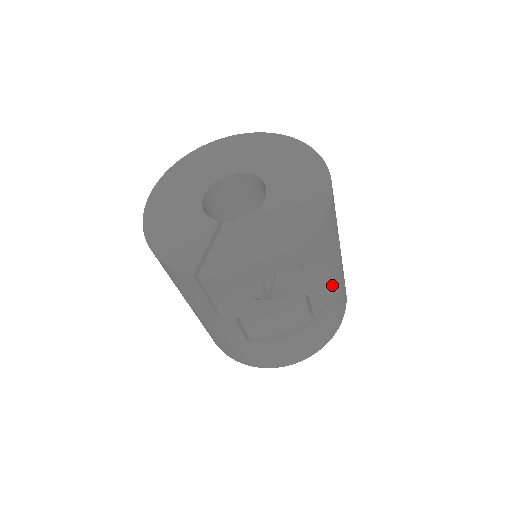
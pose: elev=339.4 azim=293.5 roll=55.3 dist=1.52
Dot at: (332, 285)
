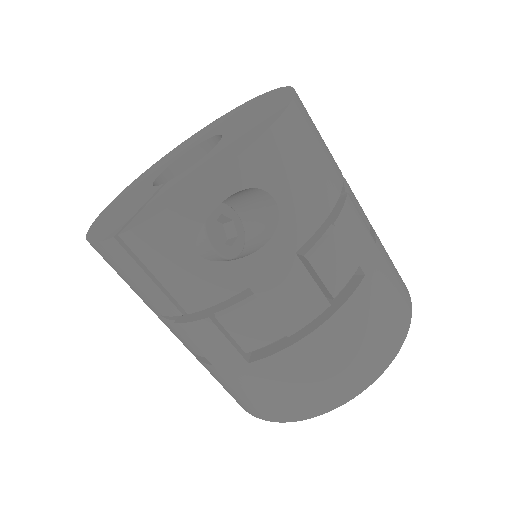
Dot at: (351, 250)
